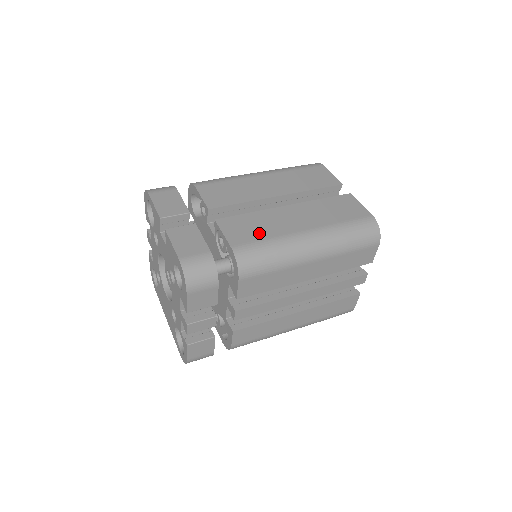
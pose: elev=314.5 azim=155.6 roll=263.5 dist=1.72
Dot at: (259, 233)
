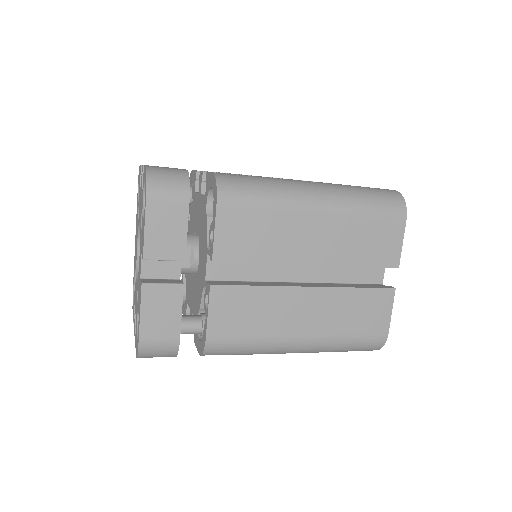
Dot at: (249, 326)
